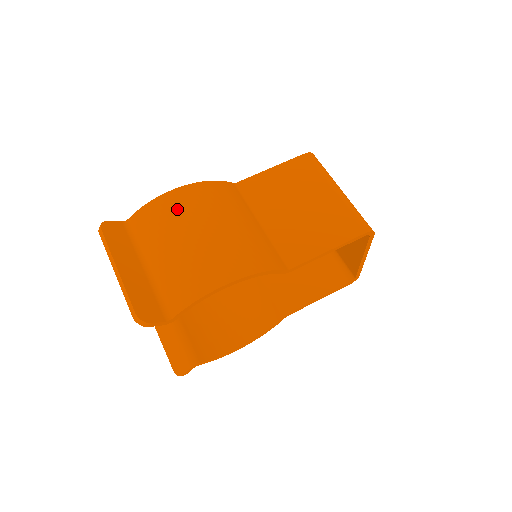
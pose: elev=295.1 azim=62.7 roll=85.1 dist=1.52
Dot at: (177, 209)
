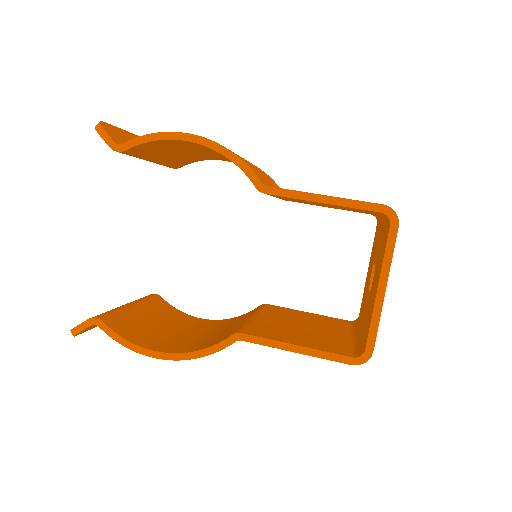
Dot at: occluded
